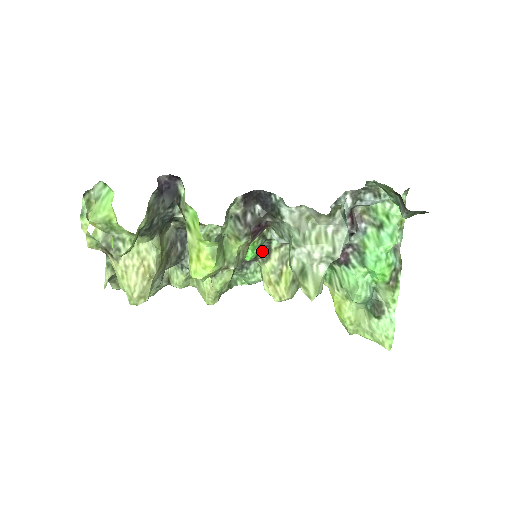
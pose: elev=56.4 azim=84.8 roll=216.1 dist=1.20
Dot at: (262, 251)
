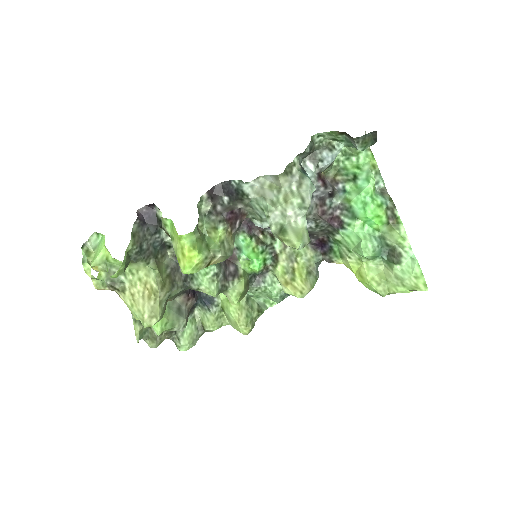
Dot at: (269, 259)
